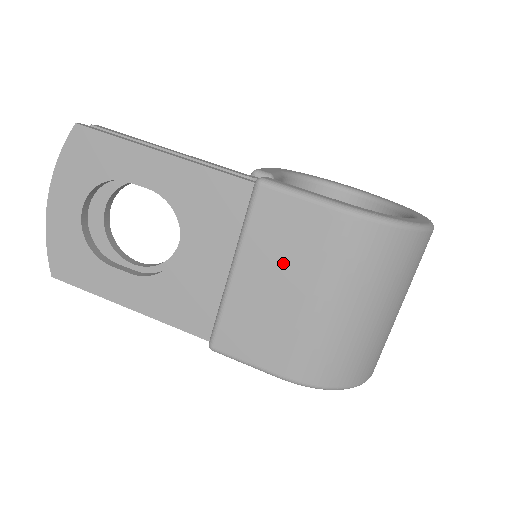
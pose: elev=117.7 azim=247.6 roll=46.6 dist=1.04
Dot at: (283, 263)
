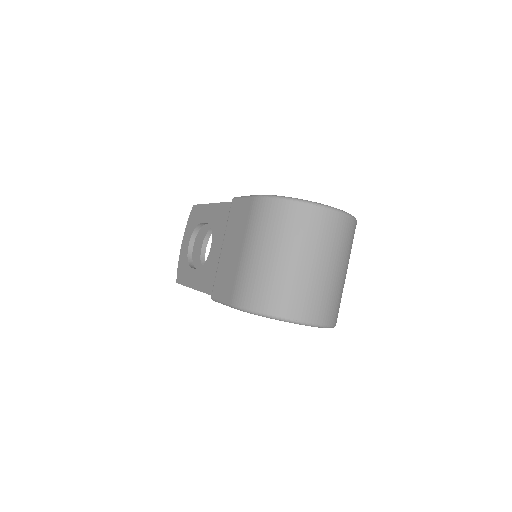
Dot at: (236, 235)
